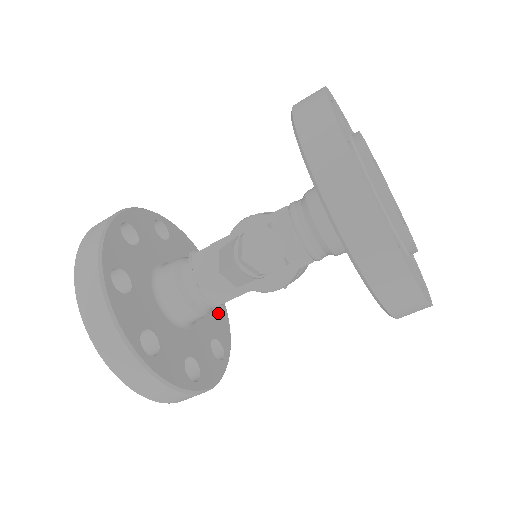
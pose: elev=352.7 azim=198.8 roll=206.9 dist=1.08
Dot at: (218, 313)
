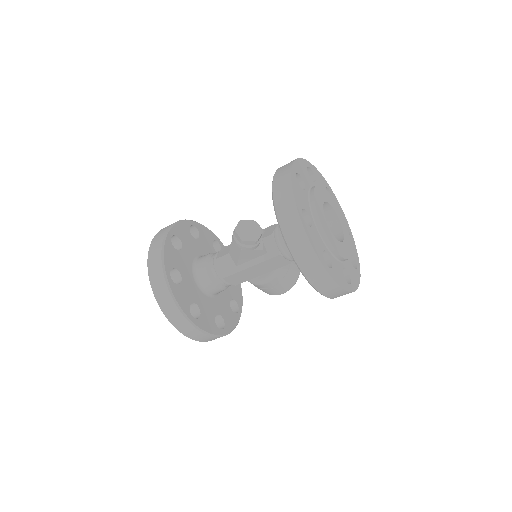
Dot at: occluded
